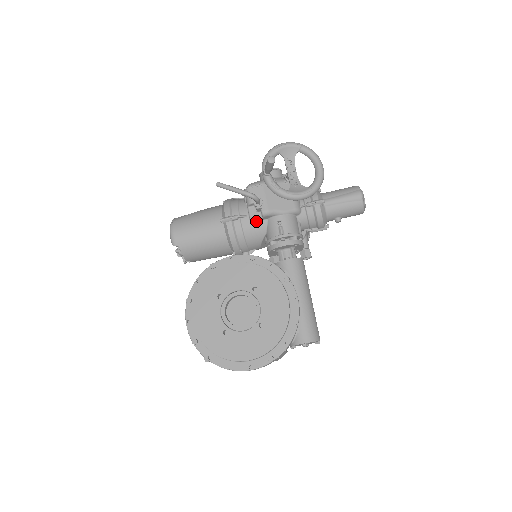
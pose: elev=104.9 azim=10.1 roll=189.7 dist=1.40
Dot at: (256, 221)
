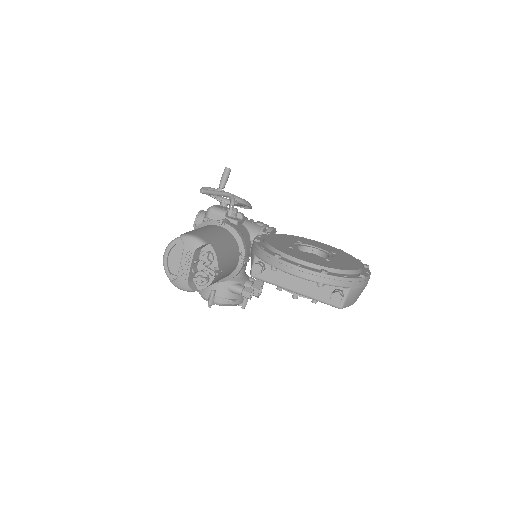
Dot at: (238, 225)
